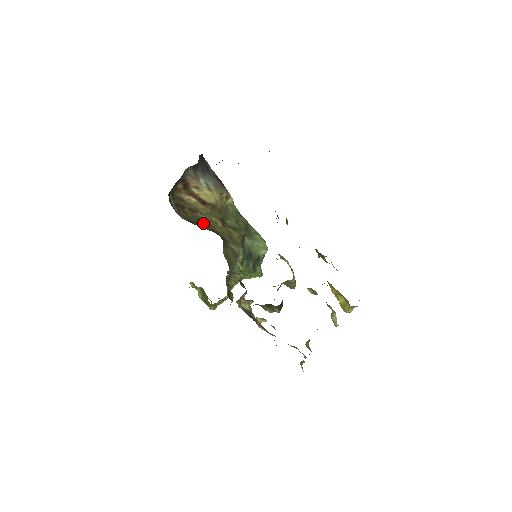
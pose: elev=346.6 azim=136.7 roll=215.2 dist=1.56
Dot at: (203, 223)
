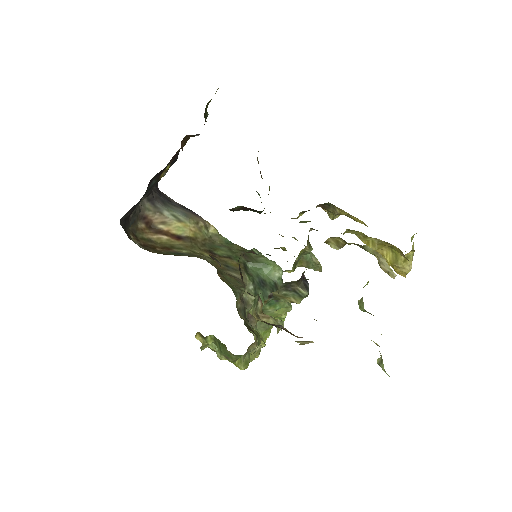
Dot at: (183, 255)
